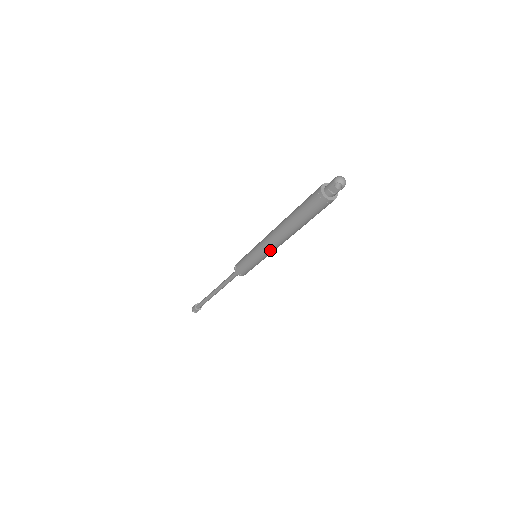
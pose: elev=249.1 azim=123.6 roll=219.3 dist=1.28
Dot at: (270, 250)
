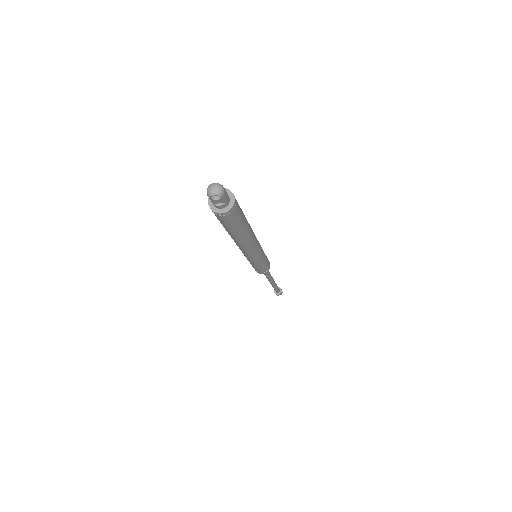
Dot at: (253, 255)
